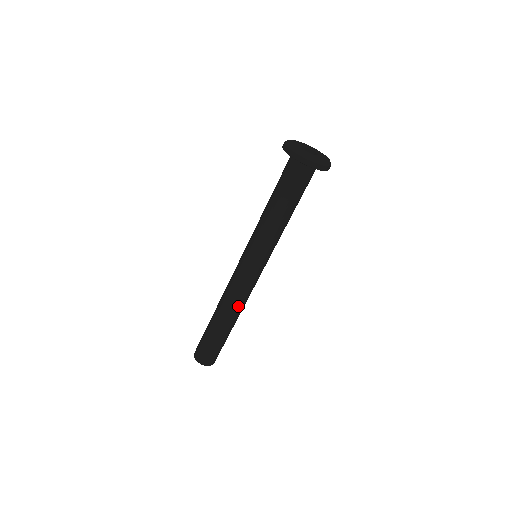
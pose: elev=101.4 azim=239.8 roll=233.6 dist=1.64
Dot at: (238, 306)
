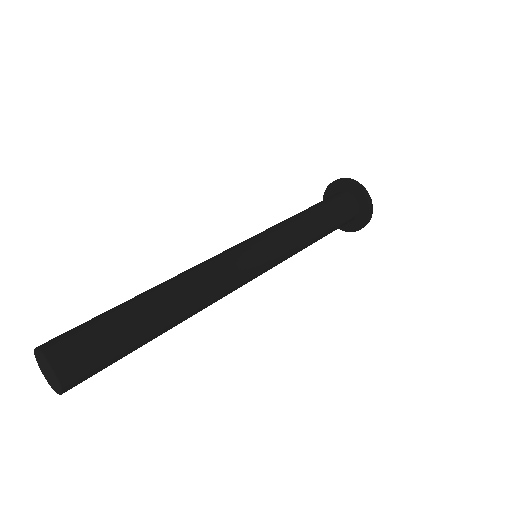
Dot at: (201, 284)
